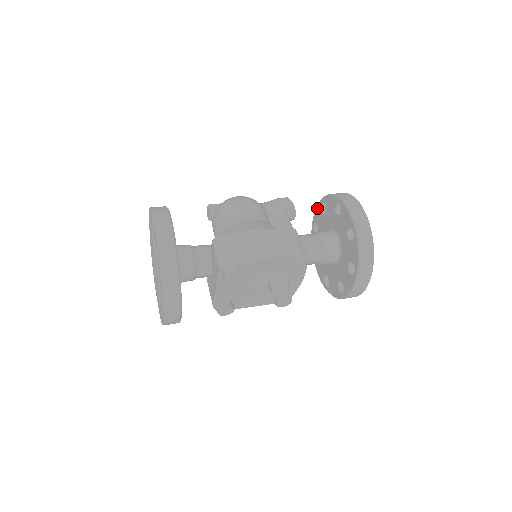
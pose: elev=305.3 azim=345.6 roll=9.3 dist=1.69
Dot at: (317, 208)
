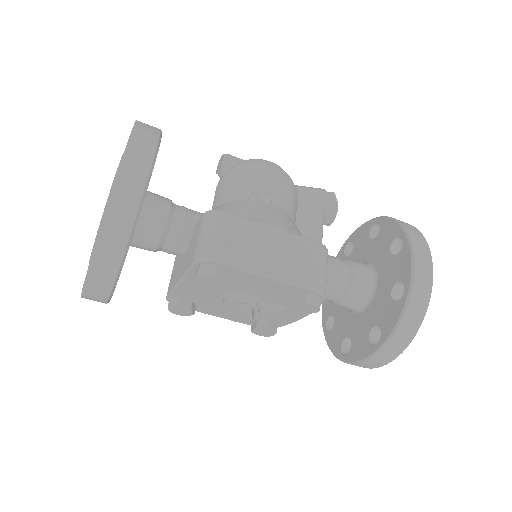
Dot at: (364, 225)
